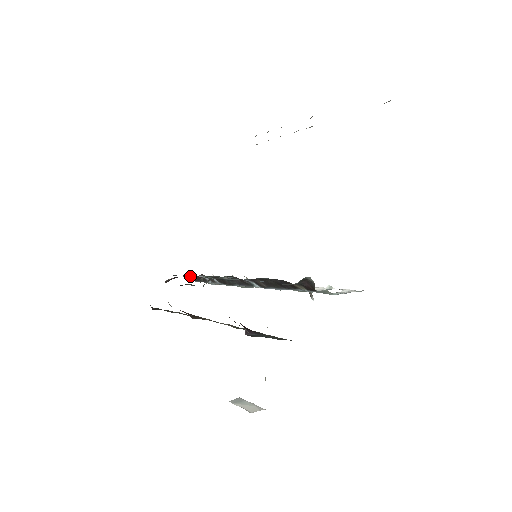
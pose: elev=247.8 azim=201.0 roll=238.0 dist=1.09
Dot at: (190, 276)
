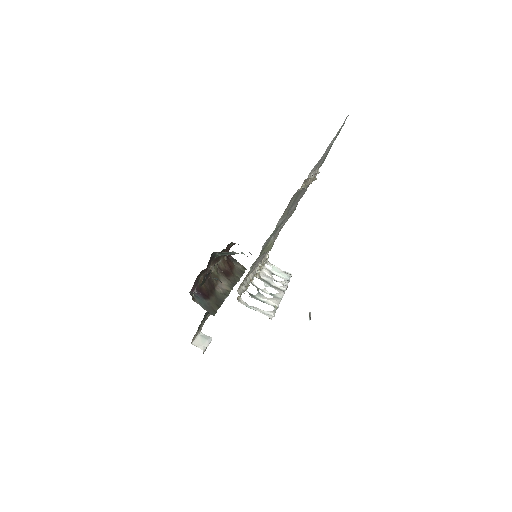
Dot at: occluded
